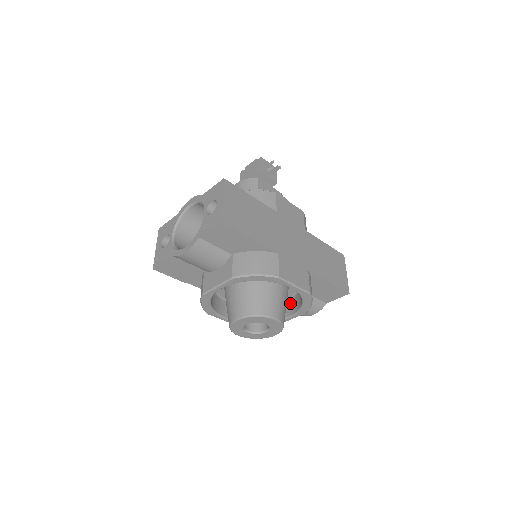
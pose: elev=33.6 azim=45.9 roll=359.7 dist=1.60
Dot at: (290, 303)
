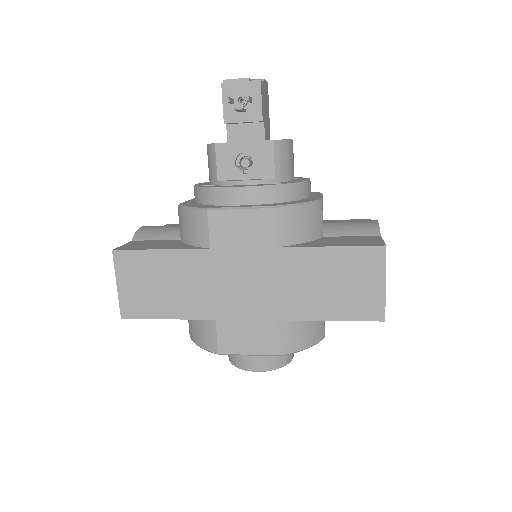
Dot at: occluded
